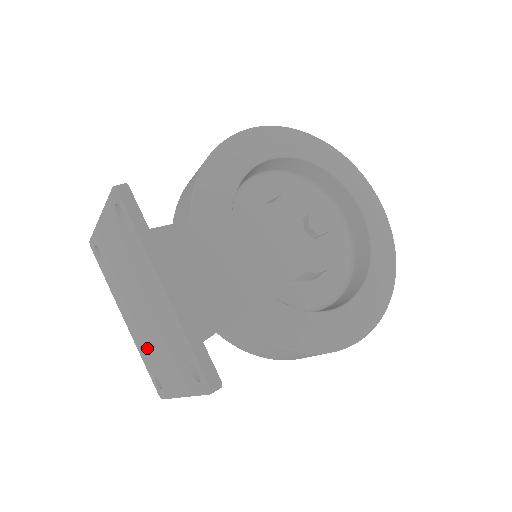
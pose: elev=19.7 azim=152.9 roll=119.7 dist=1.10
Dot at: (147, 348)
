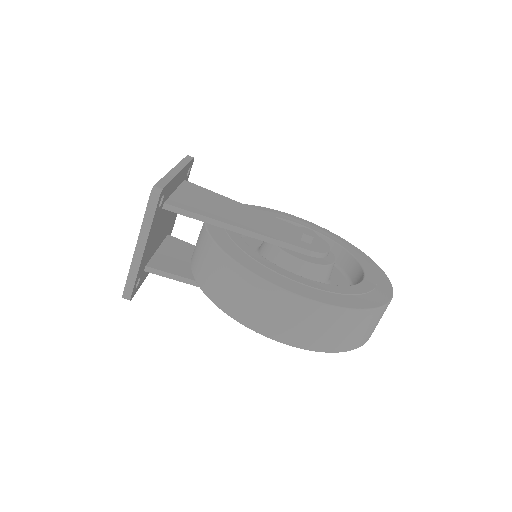
Dot at: occluded
